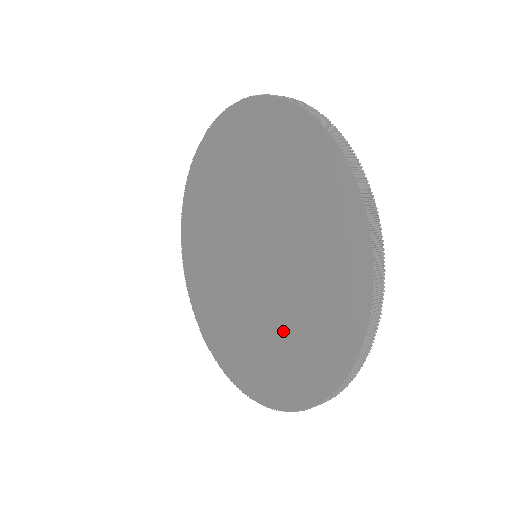
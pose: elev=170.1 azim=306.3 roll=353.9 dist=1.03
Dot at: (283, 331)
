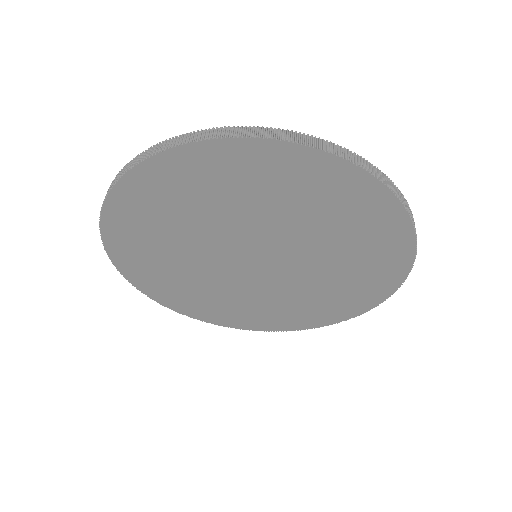
Dot at: (336, 271)
